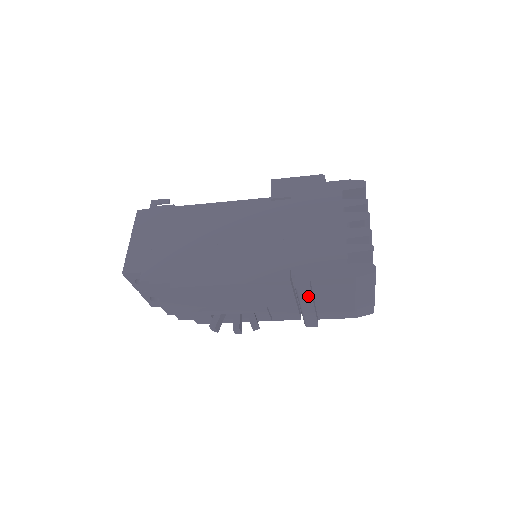
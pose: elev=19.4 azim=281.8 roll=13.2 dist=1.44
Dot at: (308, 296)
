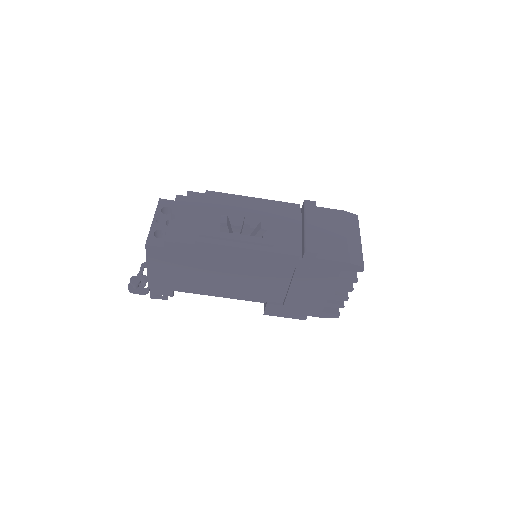
Dot at: (313, 210)
